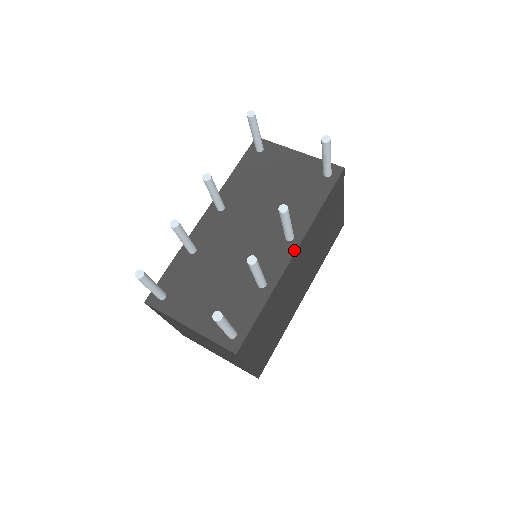
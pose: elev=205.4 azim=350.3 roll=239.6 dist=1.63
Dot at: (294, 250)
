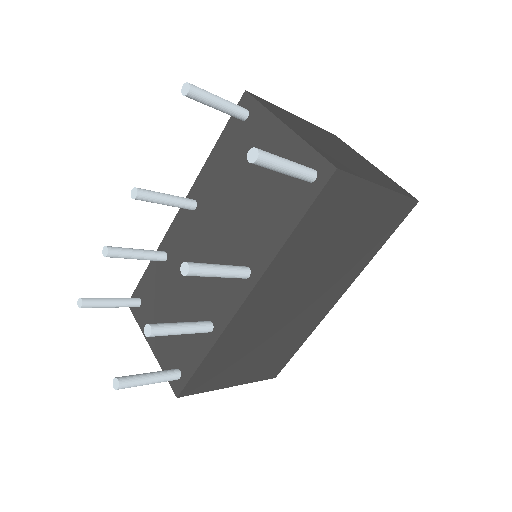
Dot at: (246, 293)
